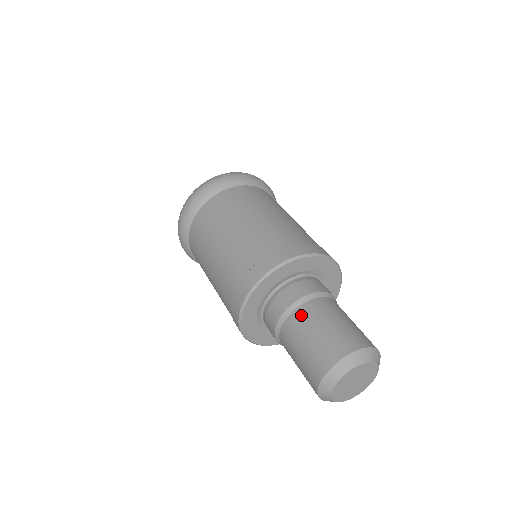
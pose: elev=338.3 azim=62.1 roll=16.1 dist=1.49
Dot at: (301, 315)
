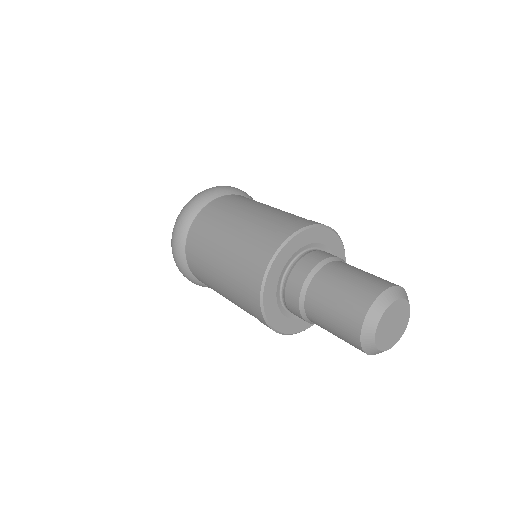
Dot at: (321, 279)
